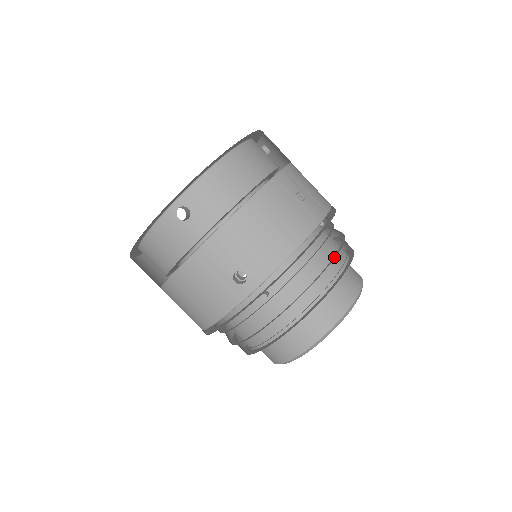
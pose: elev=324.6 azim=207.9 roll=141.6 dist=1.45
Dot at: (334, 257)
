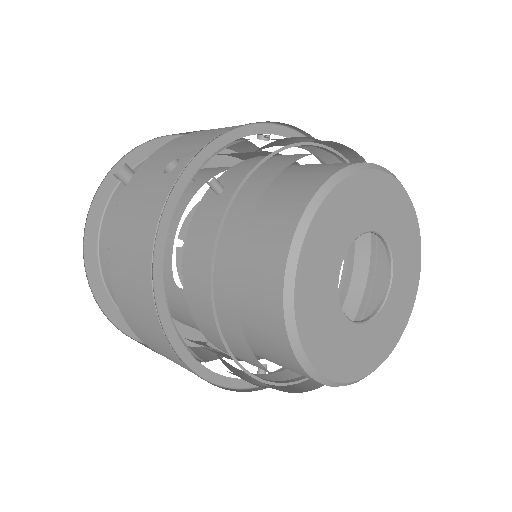
Dot at: (317, 143)
